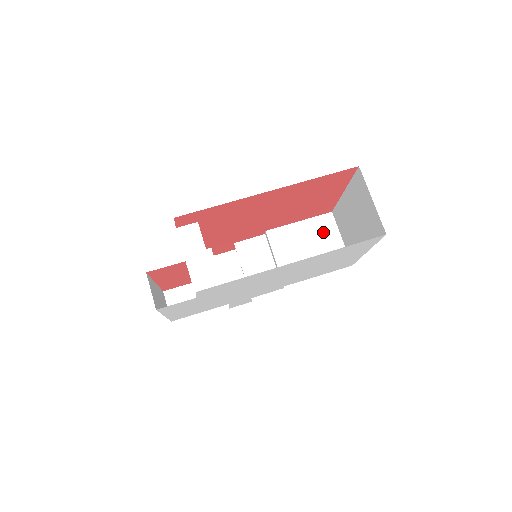
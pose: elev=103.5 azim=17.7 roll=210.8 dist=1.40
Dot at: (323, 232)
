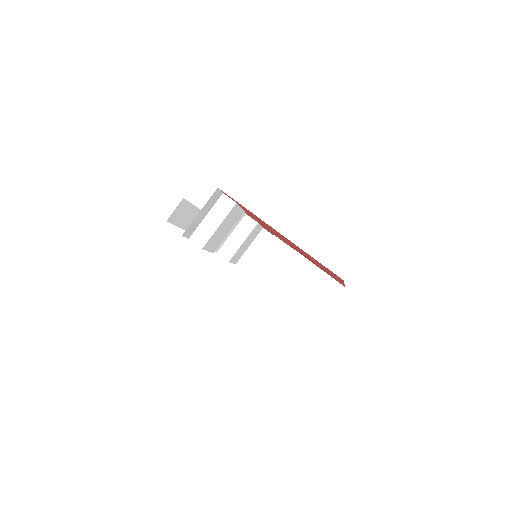
Dot at: (324, 291)
